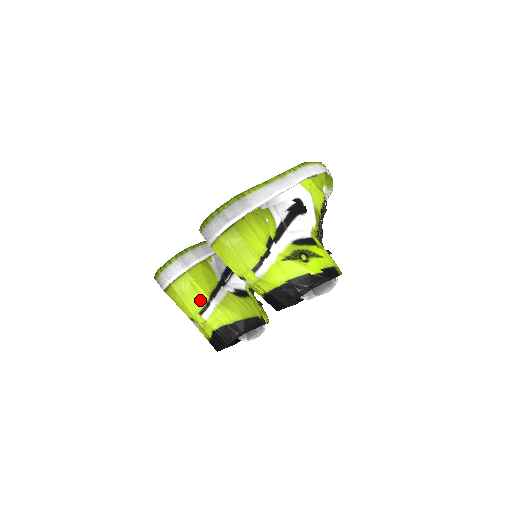
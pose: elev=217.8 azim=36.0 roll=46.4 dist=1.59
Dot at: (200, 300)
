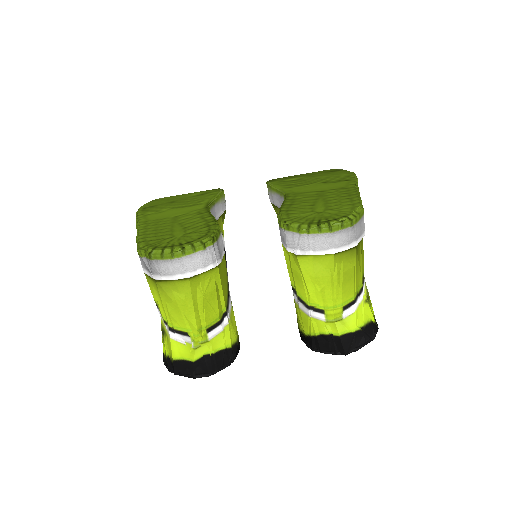
Dot at: (217, 312)
